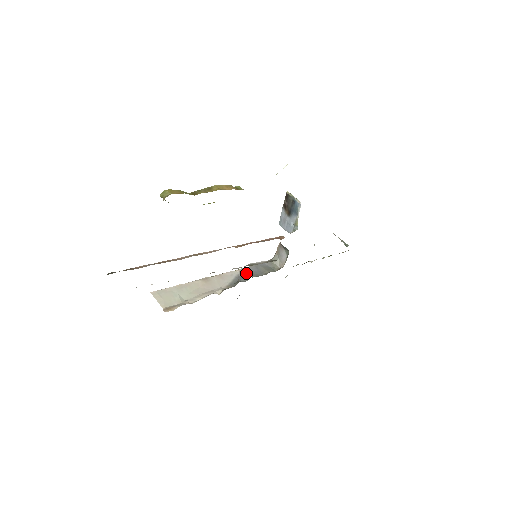
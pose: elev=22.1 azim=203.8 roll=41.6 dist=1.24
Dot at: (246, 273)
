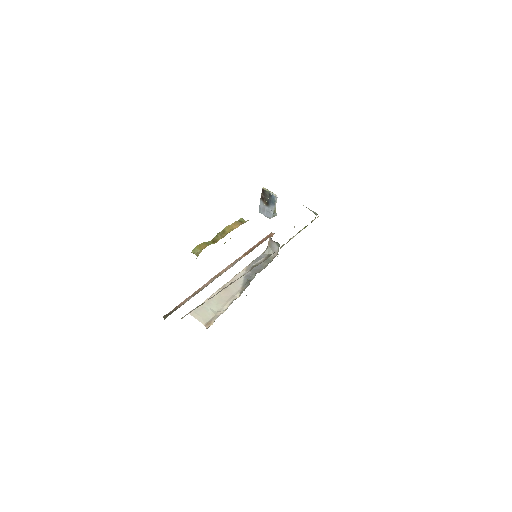
Dot at: (251, 271)
